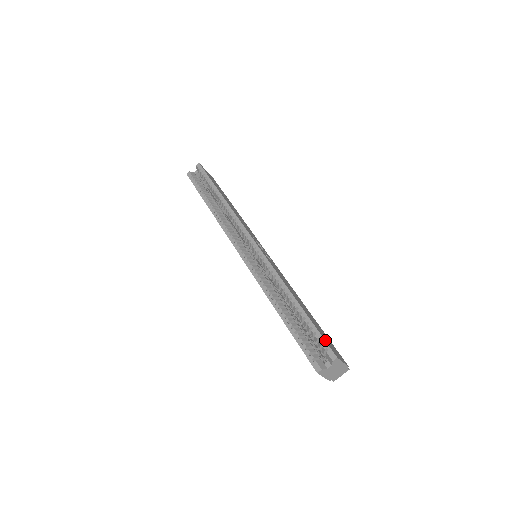
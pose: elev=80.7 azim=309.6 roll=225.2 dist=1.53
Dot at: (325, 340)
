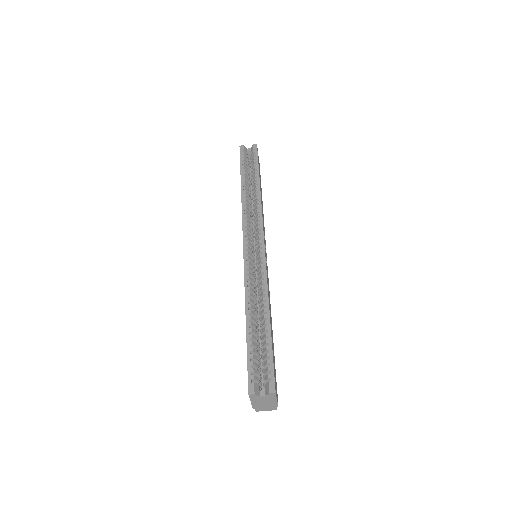
Dot at: occluded
